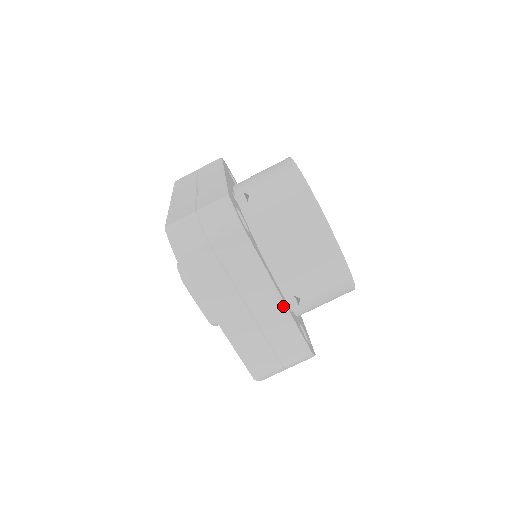
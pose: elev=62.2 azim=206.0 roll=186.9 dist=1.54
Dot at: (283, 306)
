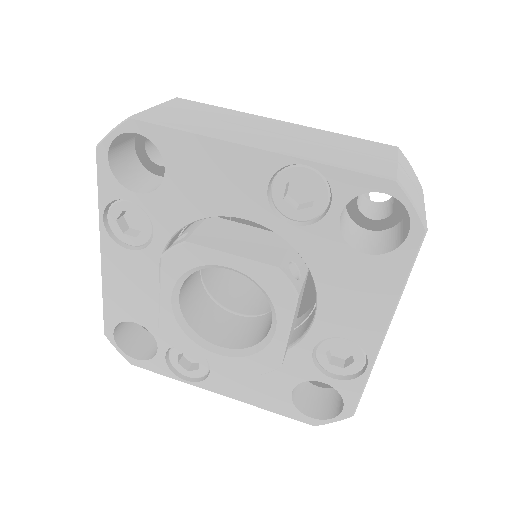
Dot at: (300, 126)
